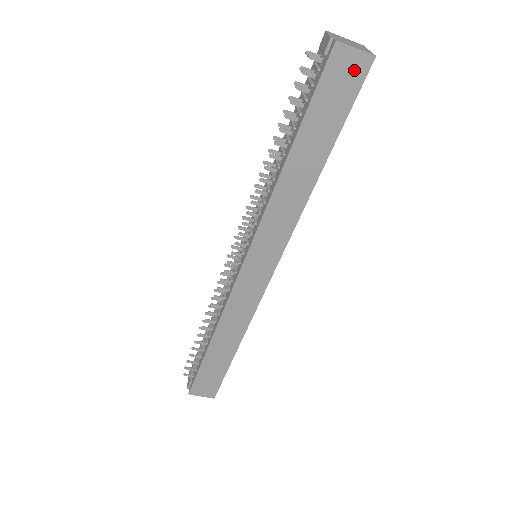
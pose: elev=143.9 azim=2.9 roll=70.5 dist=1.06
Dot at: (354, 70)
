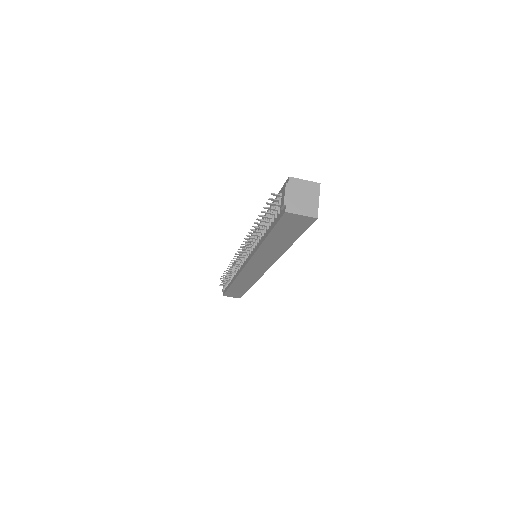
Dot at: (302, 221)
